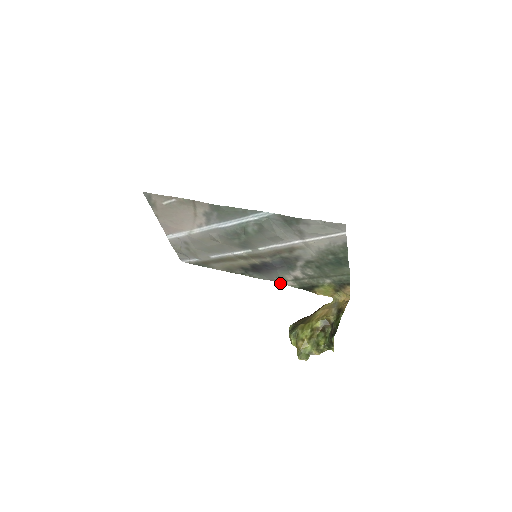
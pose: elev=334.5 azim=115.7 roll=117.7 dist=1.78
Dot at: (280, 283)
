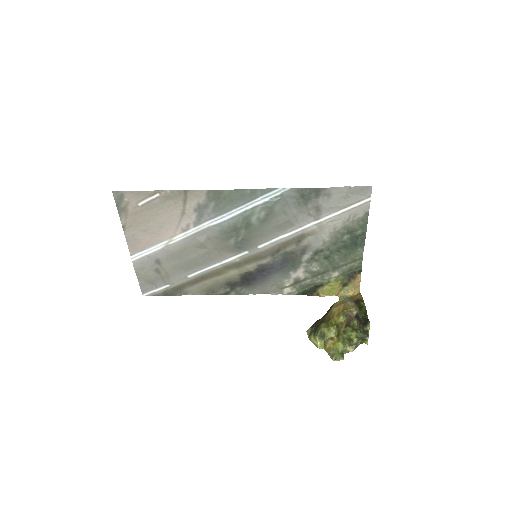
Dot at: (274, 294)
